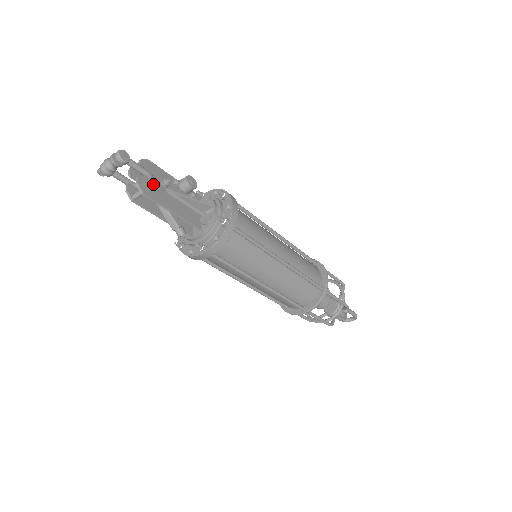
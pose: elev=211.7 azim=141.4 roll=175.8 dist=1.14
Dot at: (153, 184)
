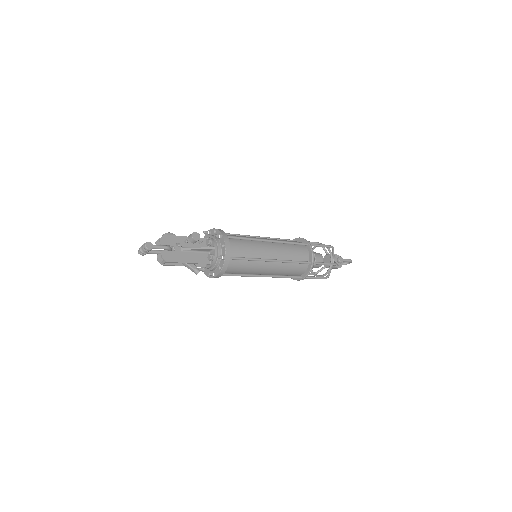
Dot at: (172, 248)
